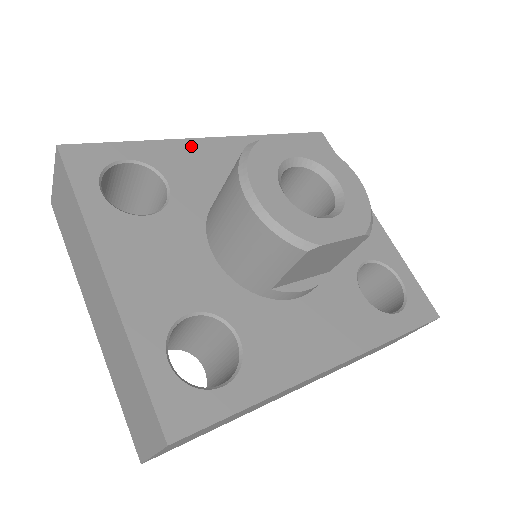
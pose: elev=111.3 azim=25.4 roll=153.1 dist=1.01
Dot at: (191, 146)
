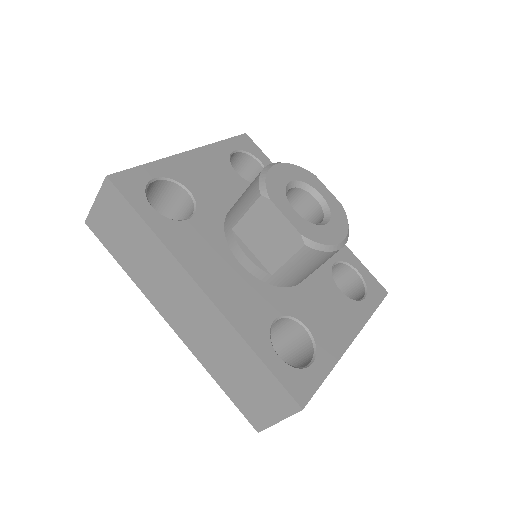
Dot at: occluded
